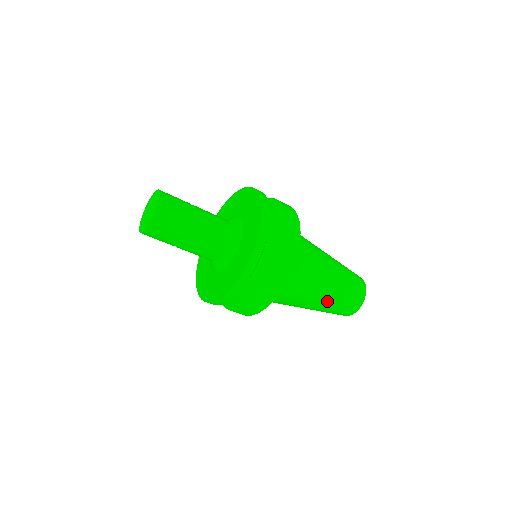
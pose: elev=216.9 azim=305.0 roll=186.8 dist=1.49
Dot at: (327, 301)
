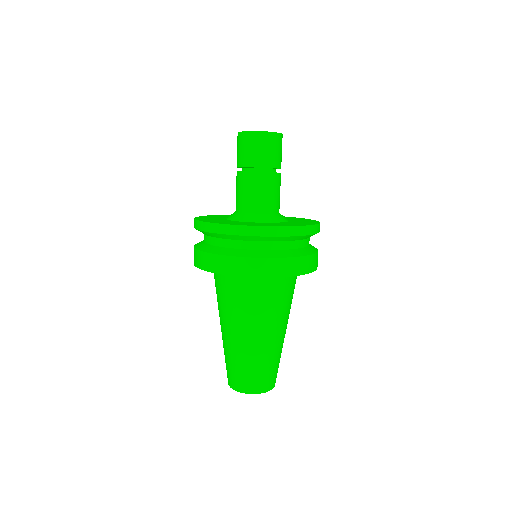
Dot at: (239, 347)
